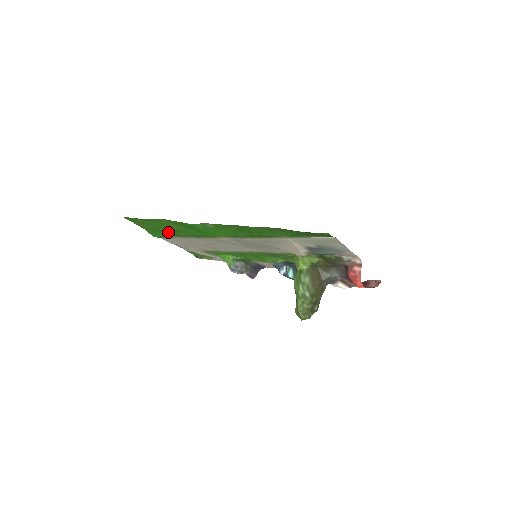
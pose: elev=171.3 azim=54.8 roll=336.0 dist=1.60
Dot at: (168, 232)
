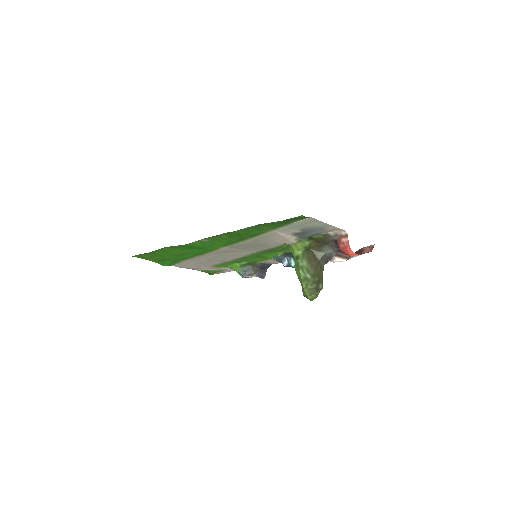
Dot at: (174, 258)
